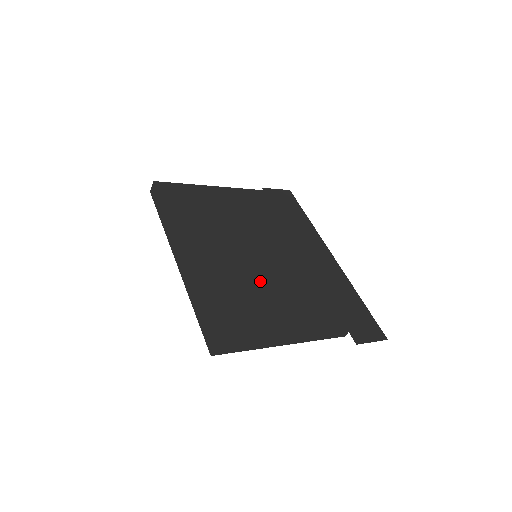
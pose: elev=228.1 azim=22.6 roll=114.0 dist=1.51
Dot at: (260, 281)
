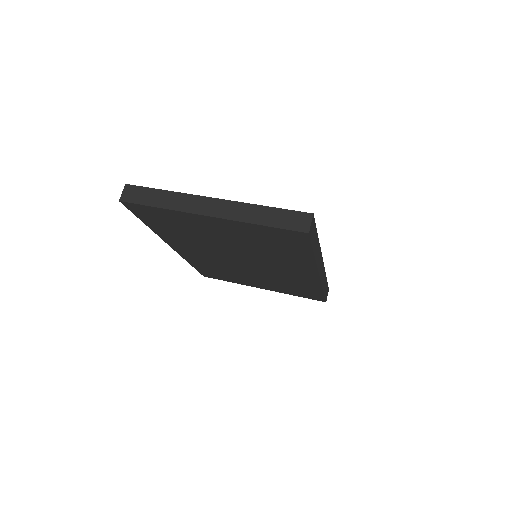
Dot at: occluded
